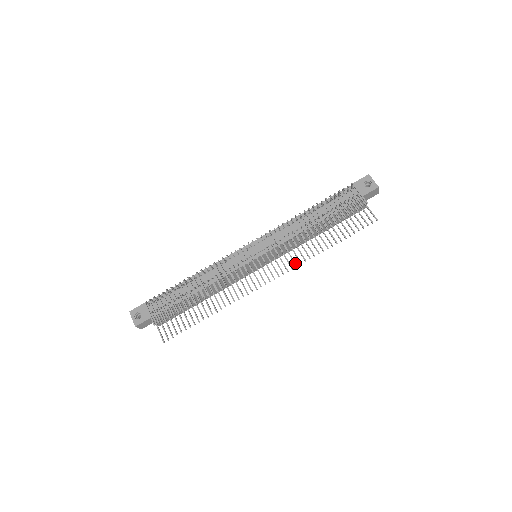
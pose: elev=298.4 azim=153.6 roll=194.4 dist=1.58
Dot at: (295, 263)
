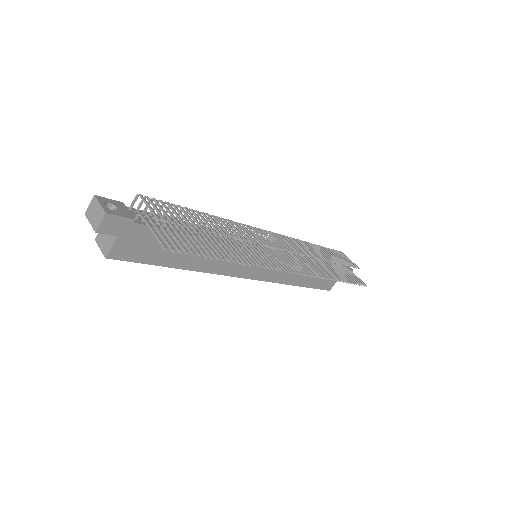
Dot at: (313, 273)
